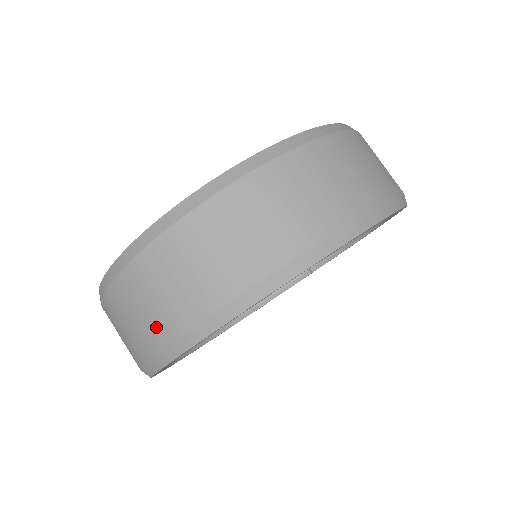
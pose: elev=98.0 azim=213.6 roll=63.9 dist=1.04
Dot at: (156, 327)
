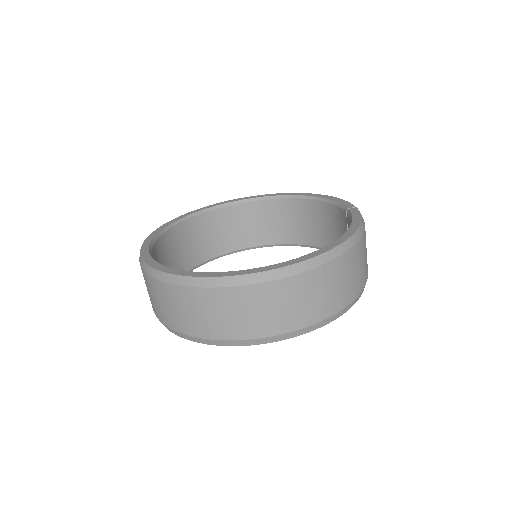
Dot at: occluded
